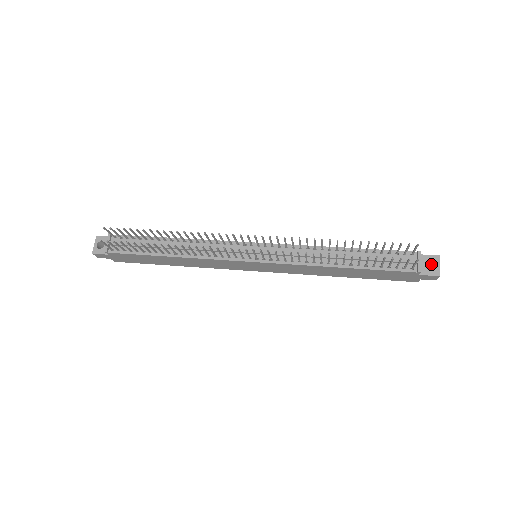
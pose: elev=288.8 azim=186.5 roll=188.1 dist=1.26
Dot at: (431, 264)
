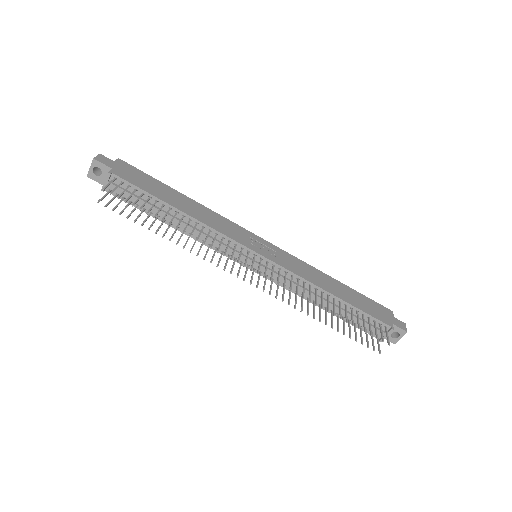
Dot at: occluded
